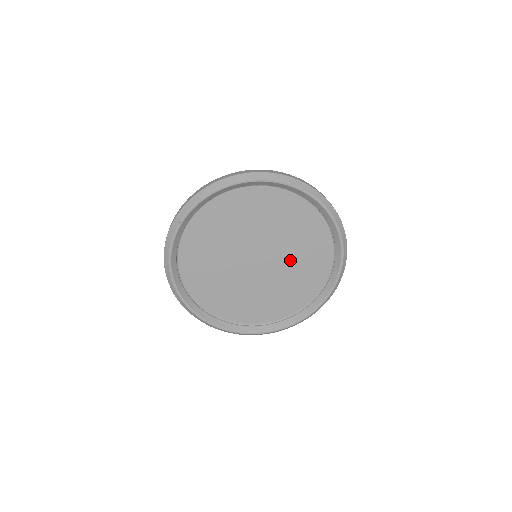
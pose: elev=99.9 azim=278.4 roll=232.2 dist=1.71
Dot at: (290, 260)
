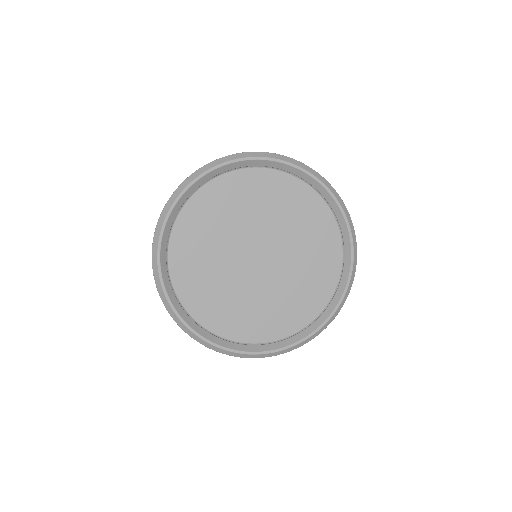
Dot at: (294, 249)
